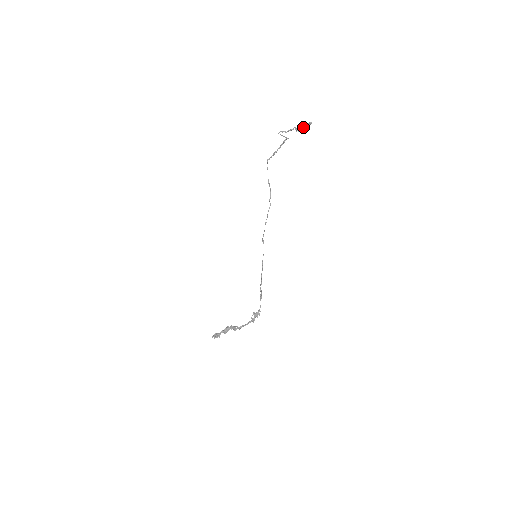
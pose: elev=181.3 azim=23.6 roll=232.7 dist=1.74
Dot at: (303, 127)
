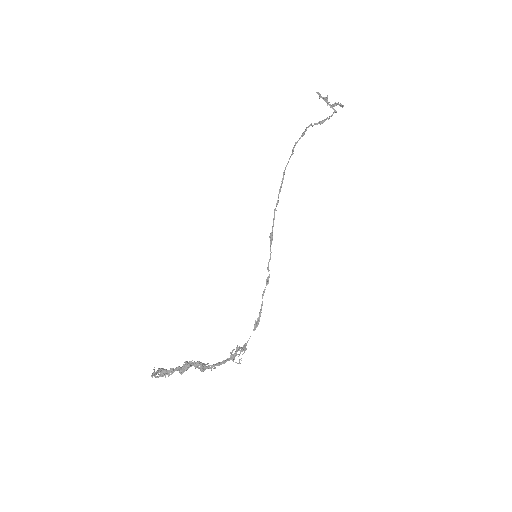
Dot at: (335, 104)
